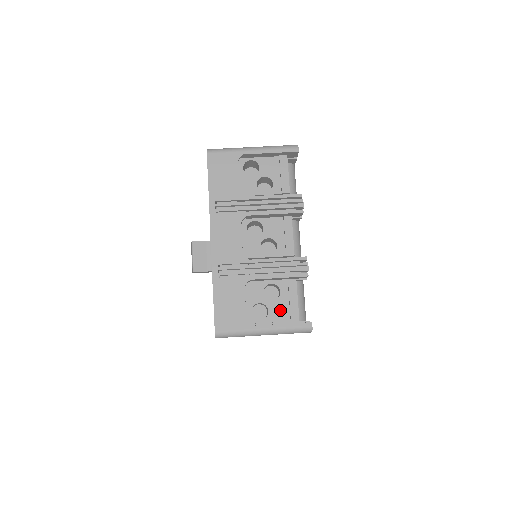
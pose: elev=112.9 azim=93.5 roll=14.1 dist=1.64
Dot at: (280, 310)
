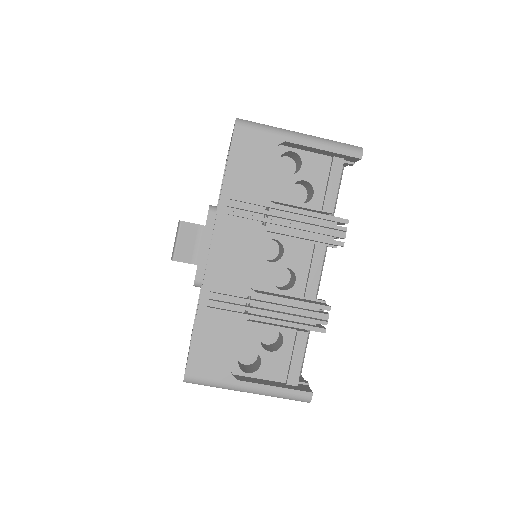
Dot at: (276, 366)
